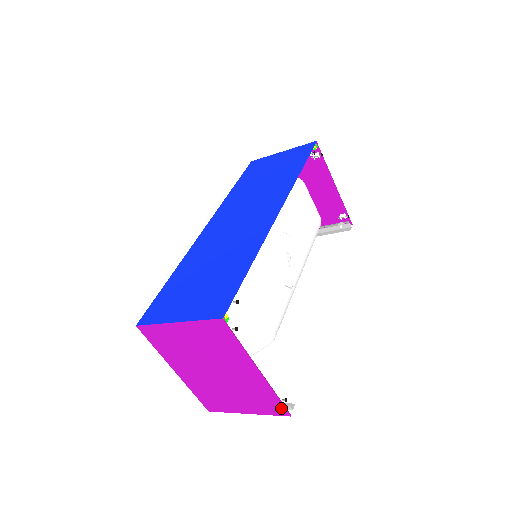
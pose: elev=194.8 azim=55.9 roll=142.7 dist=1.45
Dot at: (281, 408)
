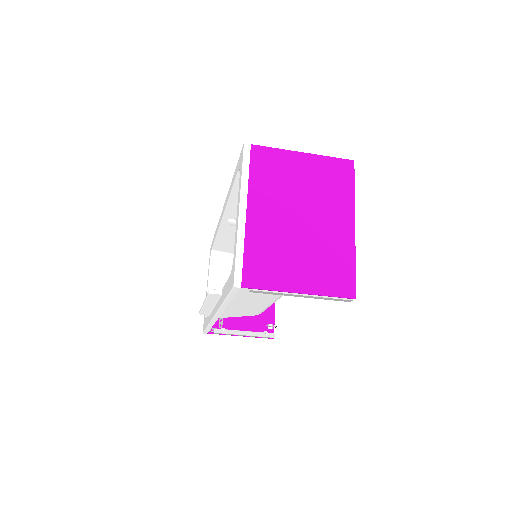
Dot at: (351, 284)
